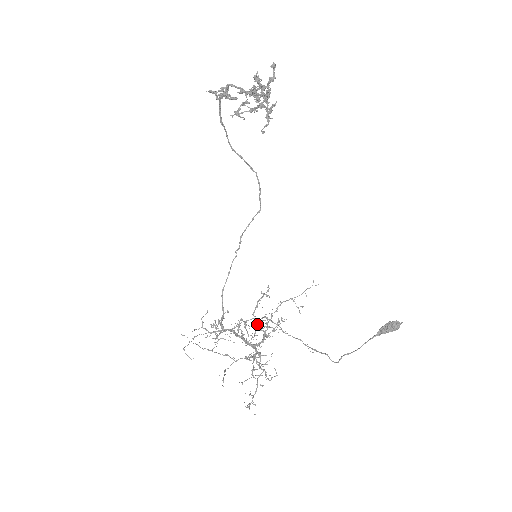
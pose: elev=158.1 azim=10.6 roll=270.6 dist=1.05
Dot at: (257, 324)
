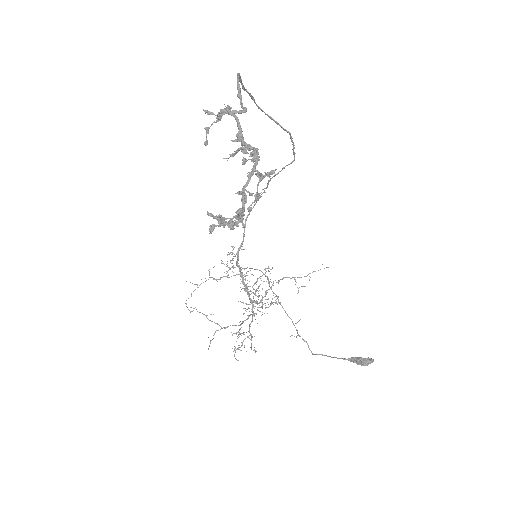
Dot at: (255, 294)
